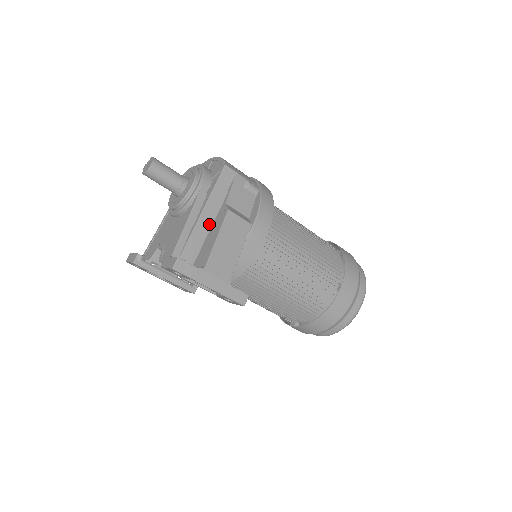
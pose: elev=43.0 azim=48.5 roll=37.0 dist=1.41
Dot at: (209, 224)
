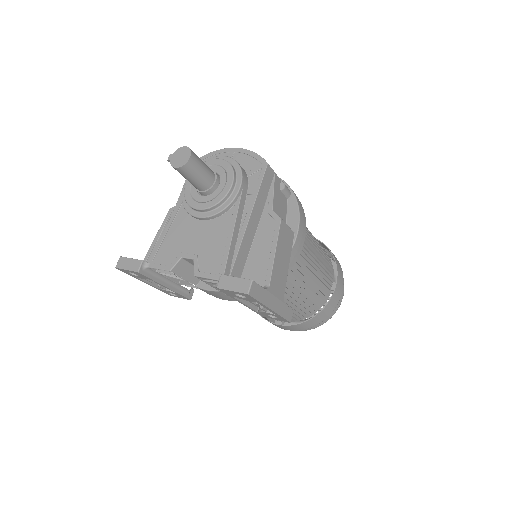
Dot at: (253, 232)
